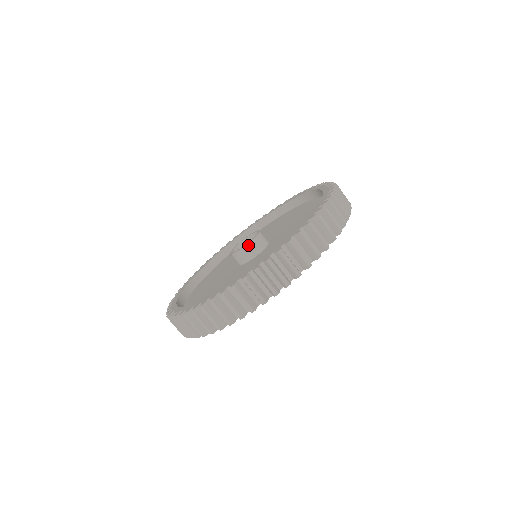
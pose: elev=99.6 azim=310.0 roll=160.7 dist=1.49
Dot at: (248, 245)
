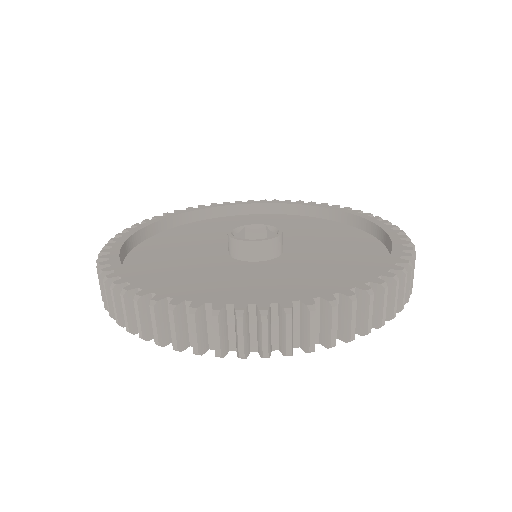
Dot at: (252, 242)
